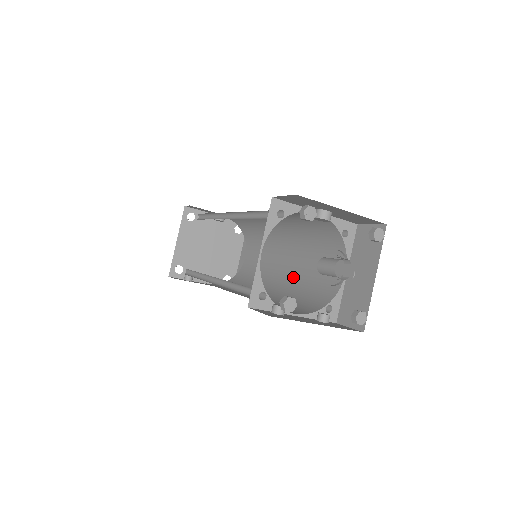
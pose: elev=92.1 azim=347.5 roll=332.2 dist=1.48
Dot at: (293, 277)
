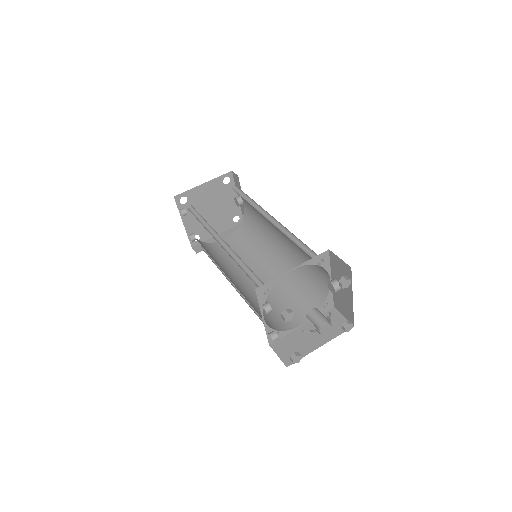
Dot at: occluded
